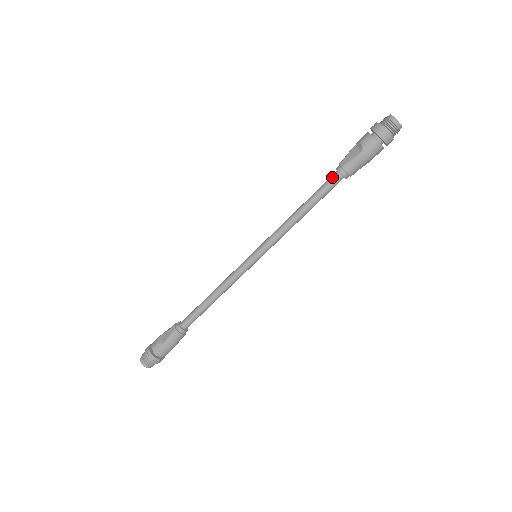
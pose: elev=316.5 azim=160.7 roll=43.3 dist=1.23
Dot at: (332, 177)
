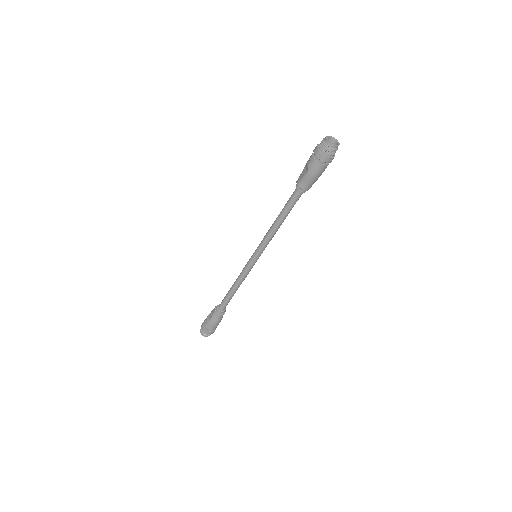
Dot at: (294, 192)
